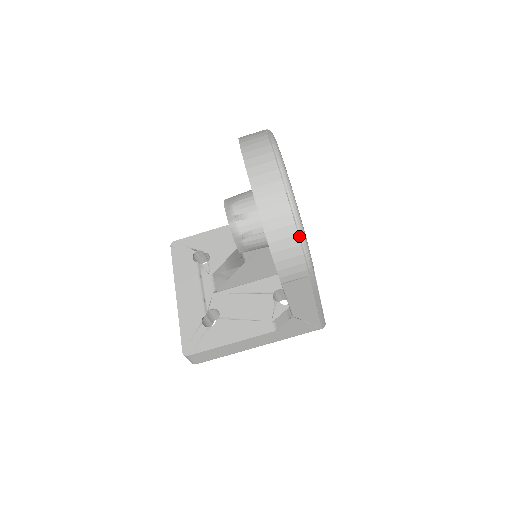
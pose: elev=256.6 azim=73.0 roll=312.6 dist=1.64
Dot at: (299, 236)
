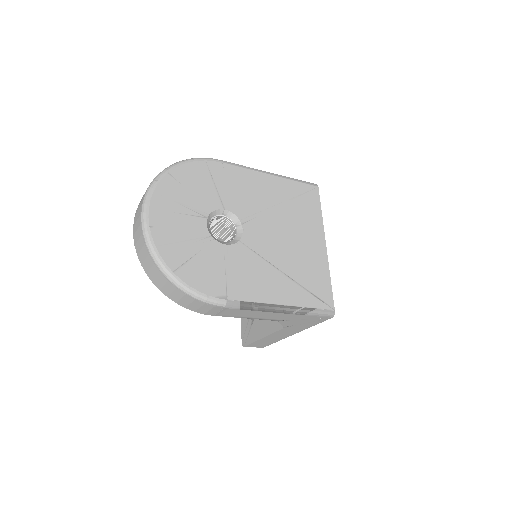
Dot at: (178, 289)
